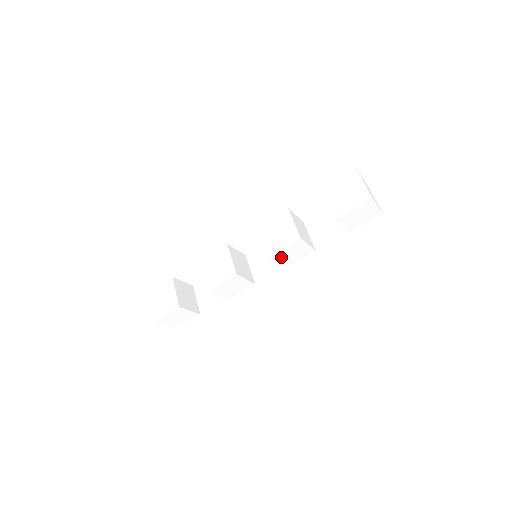
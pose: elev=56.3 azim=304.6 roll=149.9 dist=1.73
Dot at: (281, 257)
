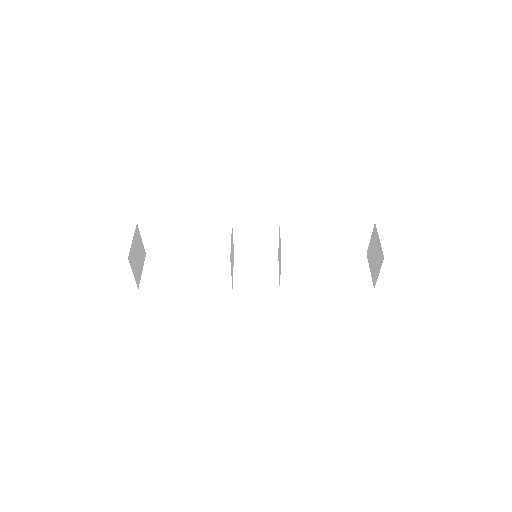
Dot at: (291, 270)
